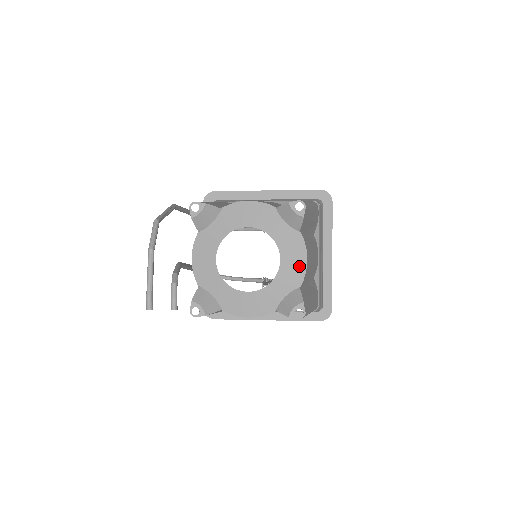
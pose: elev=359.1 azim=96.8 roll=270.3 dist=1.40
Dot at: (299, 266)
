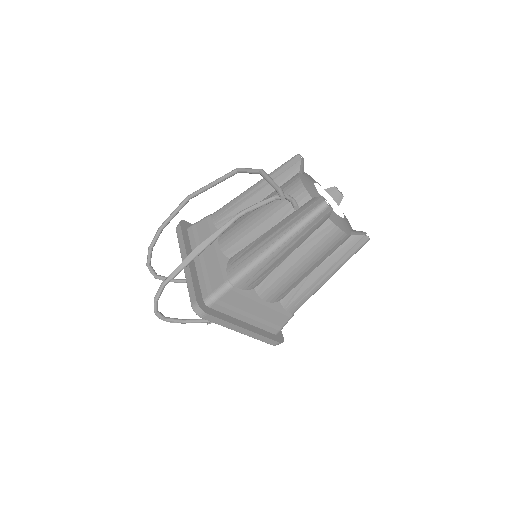
Dot at: occluded
